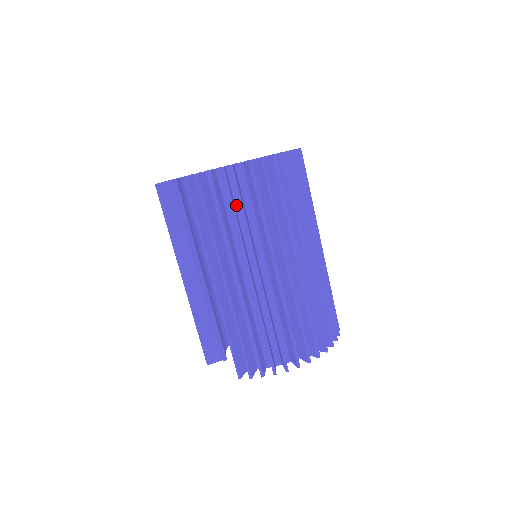
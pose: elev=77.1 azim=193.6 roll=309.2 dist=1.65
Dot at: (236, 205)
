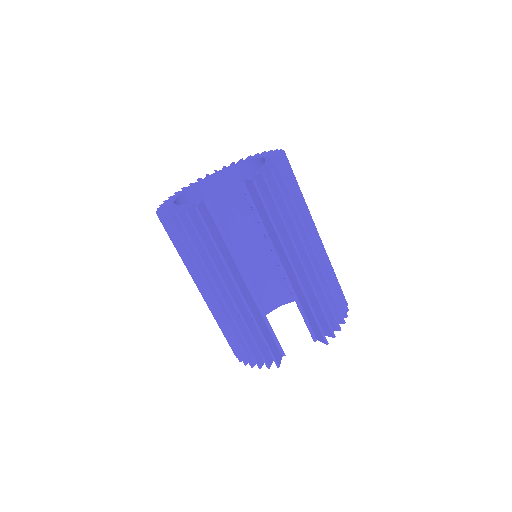
Dot at: occluded
